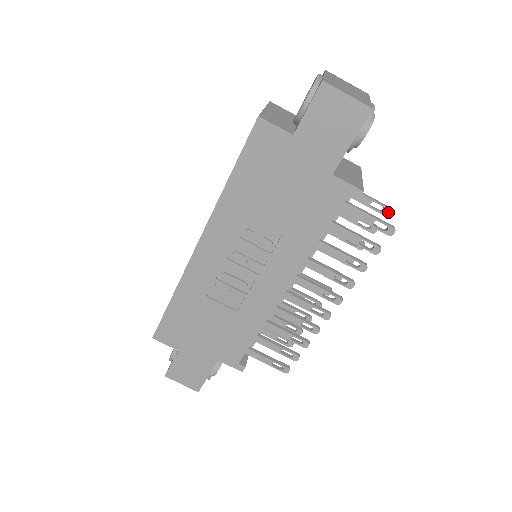
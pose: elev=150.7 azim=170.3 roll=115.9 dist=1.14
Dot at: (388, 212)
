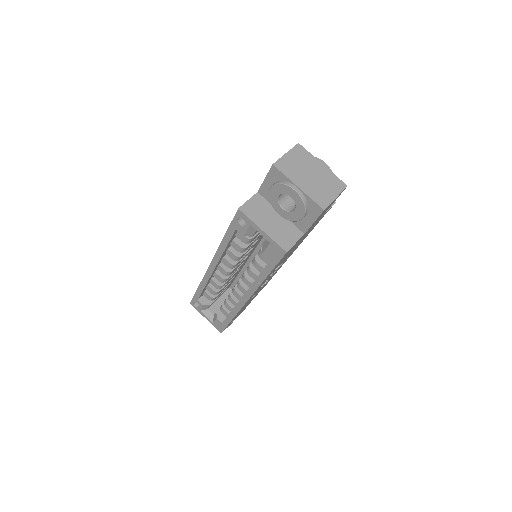
Dot at: occluded
